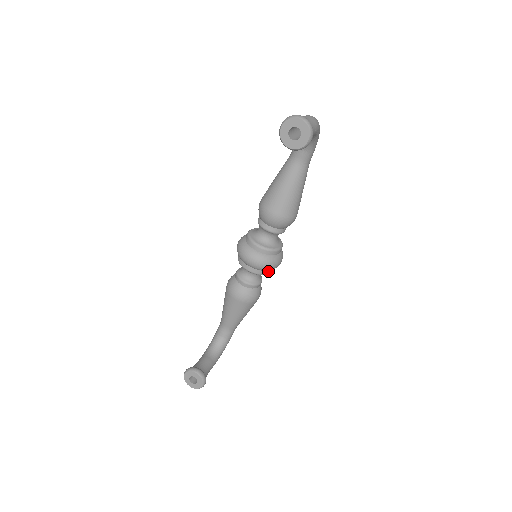
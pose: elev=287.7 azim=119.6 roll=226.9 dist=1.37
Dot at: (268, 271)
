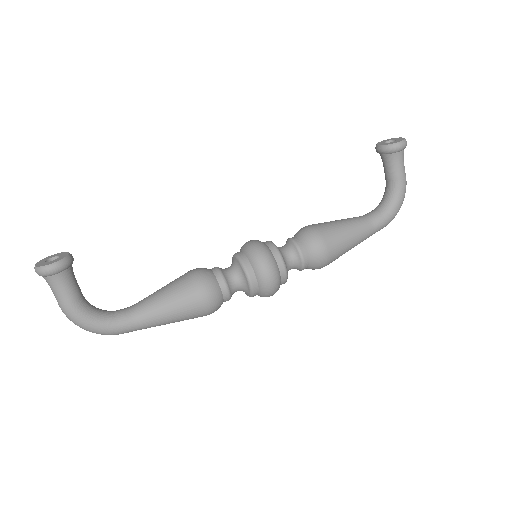
Dot at: (252, 271)
